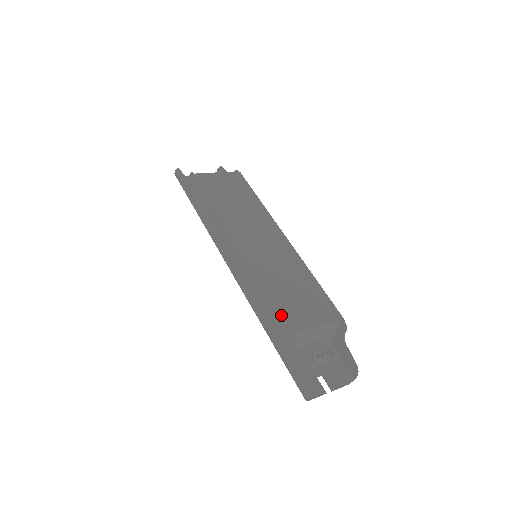
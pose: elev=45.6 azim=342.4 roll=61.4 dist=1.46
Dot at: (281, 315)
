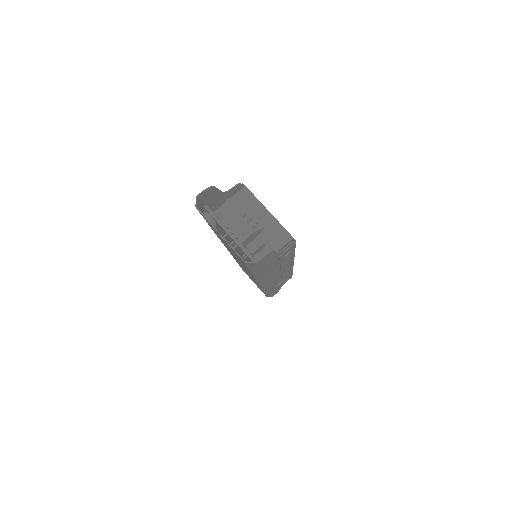
Dot at: occluded
